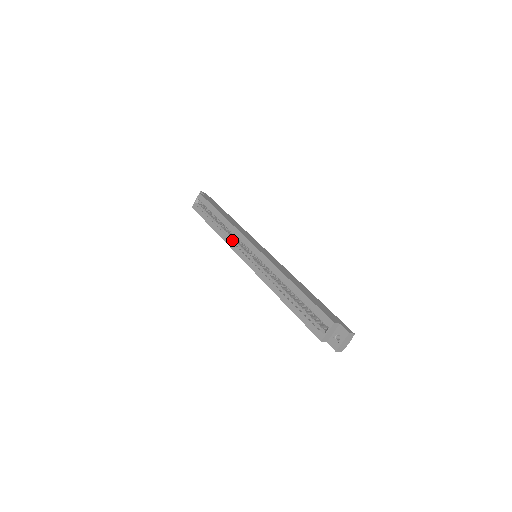
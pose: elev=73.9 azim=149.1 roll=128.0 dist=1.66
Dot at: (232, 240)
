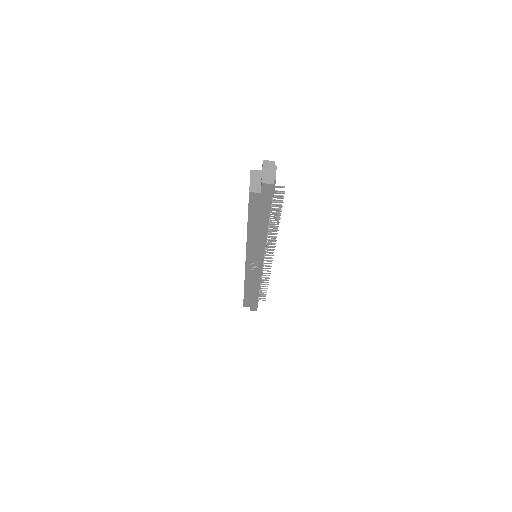
Dot at: occluded
